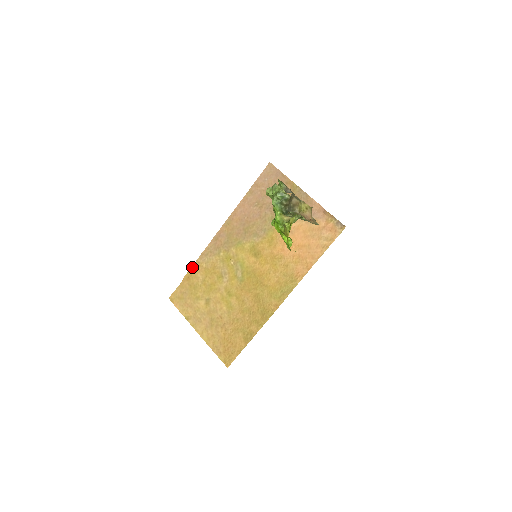
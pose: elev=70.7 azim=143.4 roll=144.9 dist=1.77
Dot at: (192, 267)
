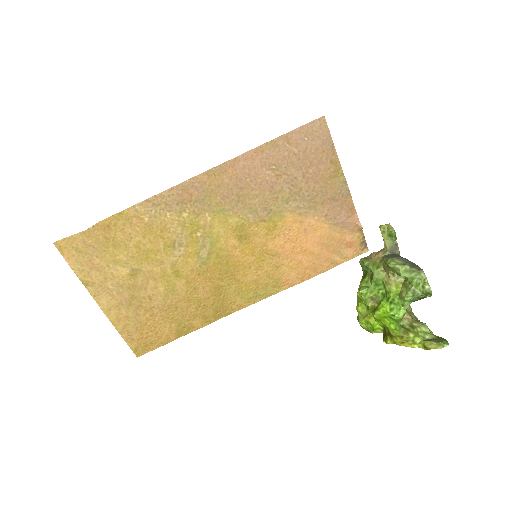
Dot at: (121, 213)
